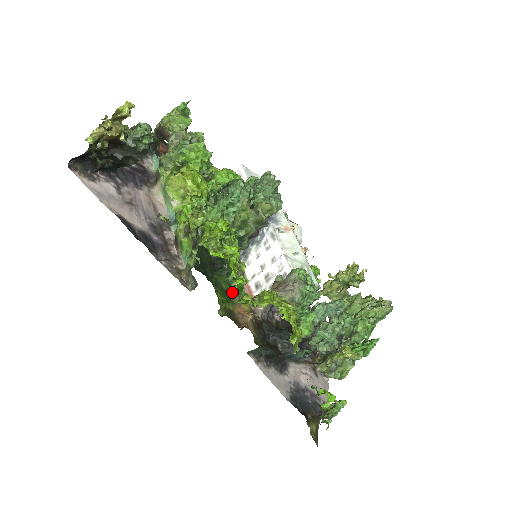
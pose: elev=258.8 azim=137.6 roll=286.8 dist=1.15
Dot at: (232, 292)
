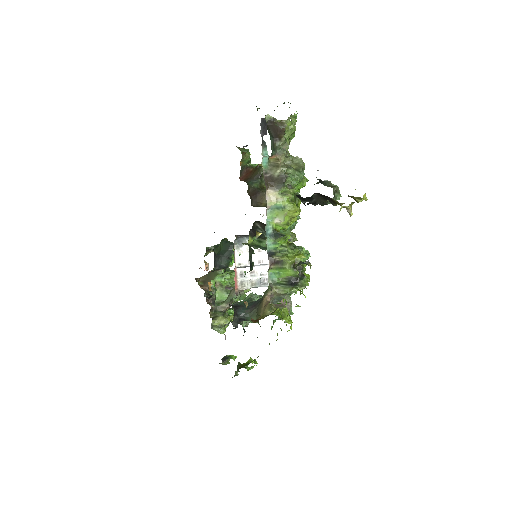
Dot at: occluded
